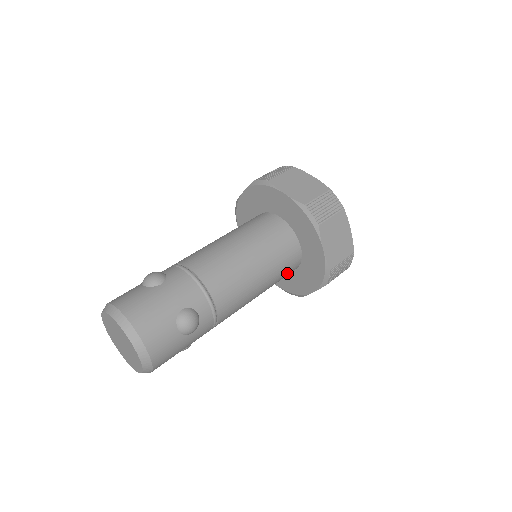
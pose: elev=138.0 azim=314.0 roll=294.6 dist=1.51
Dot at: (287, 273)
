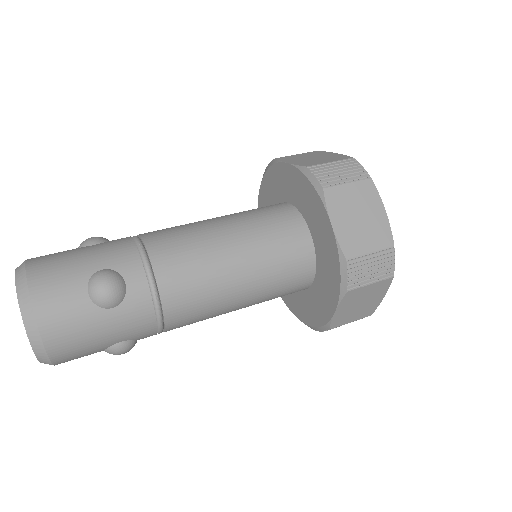
Dot at: (292, 275)
